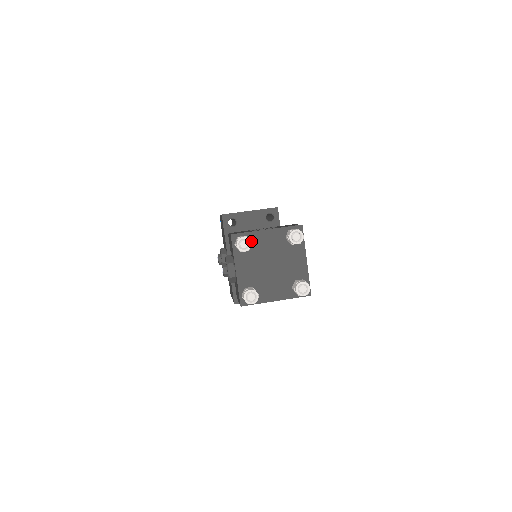
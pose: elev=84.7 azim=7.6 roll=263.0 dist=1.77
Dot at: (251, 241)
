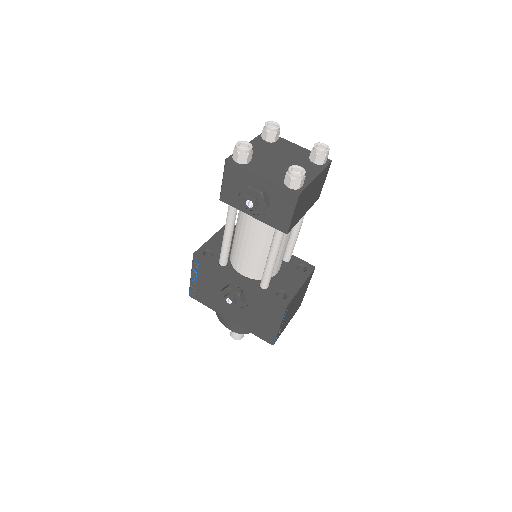
Dot at: occluded
